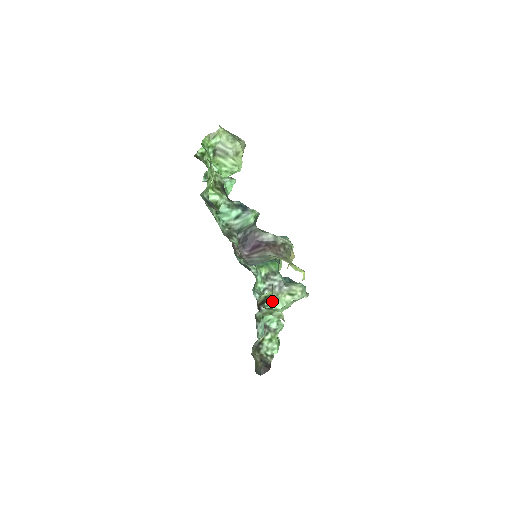
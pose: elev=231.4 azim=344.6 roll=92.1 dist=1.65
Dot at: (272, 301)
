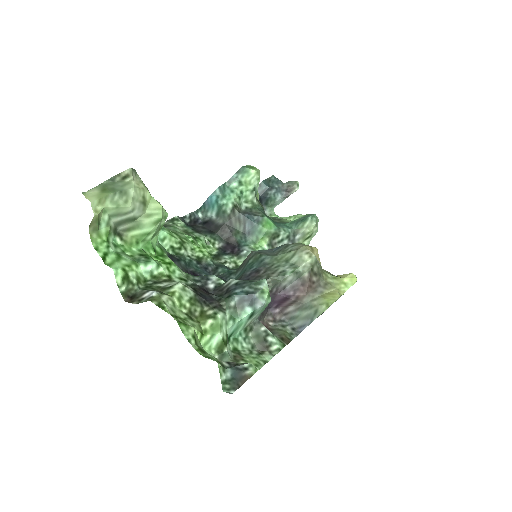
Dot at: occluded
